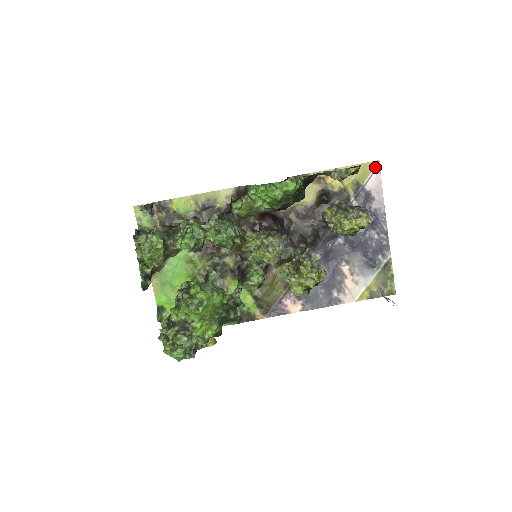
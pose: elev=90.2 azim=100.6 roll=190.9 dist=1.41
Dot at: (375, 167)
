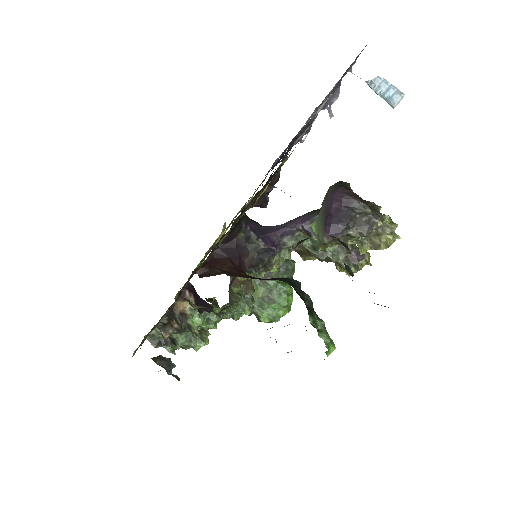
Dot at: occluded
